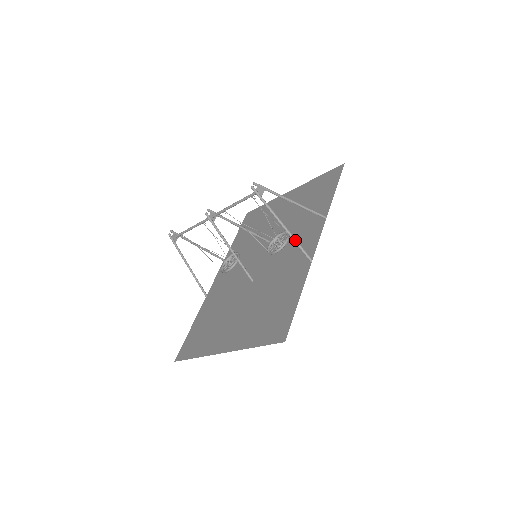
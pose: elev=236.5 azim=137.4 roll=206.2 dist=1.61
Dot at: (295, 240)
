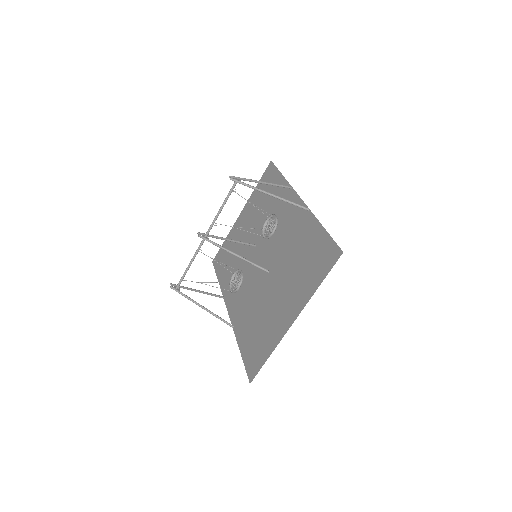
Dot at: (287, 200)
